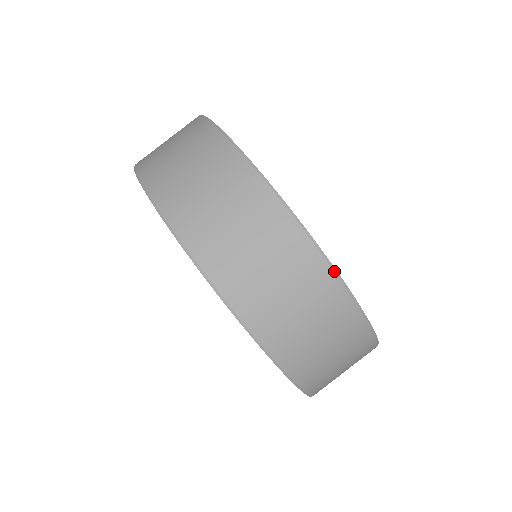
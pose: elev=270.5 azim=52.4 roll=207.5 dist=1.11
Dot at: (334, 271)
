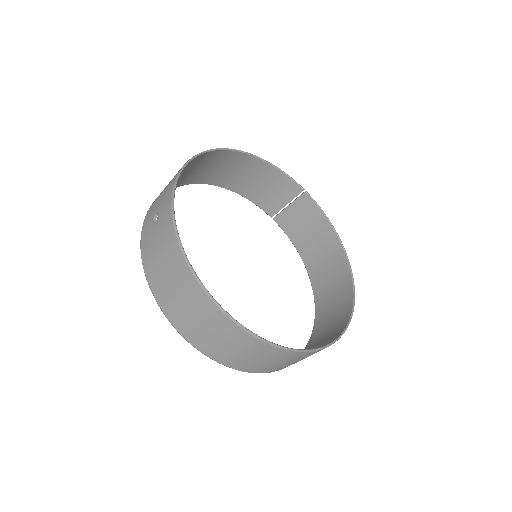
Dot at: occluded
